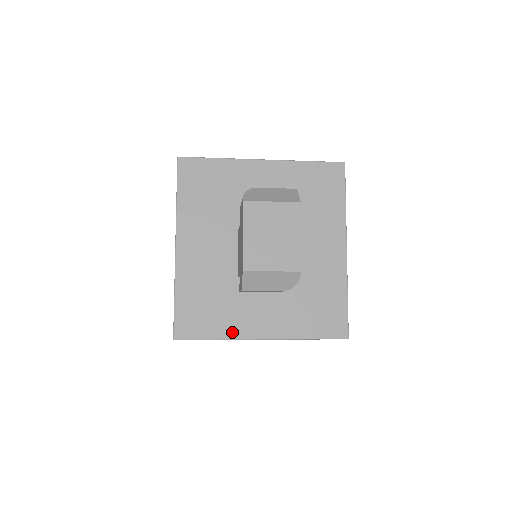
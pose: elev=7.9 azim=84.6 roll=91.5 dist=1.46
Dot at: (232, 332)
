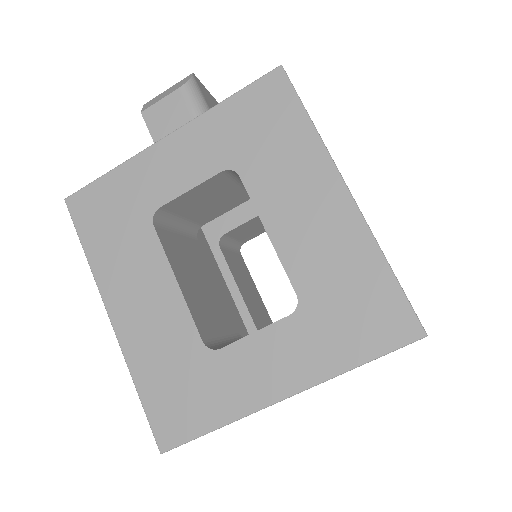
Dot at: occluded
